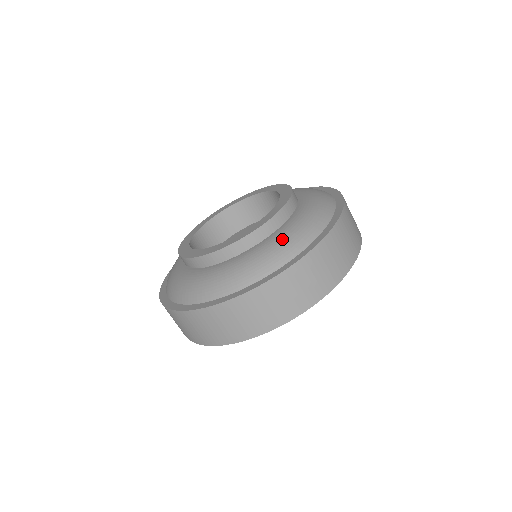
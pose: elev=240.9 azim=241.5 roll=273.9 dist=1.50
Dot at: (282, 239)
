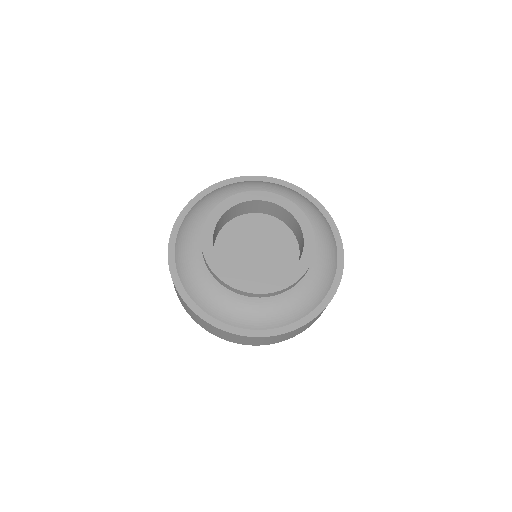
Dot at: (297, 302)
